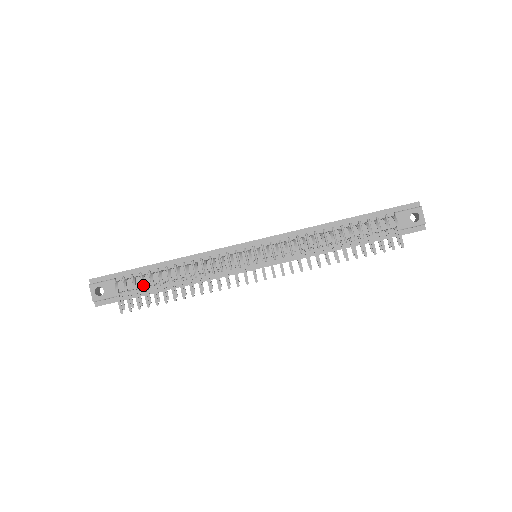
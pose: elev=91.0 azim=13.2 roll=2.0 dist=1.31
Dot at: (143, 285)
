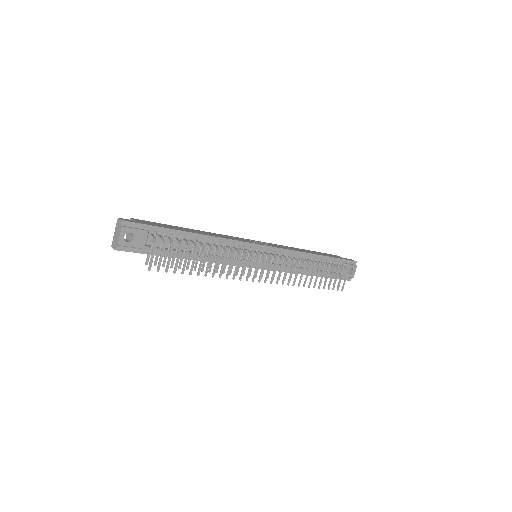
Dot at: (180, 252)
